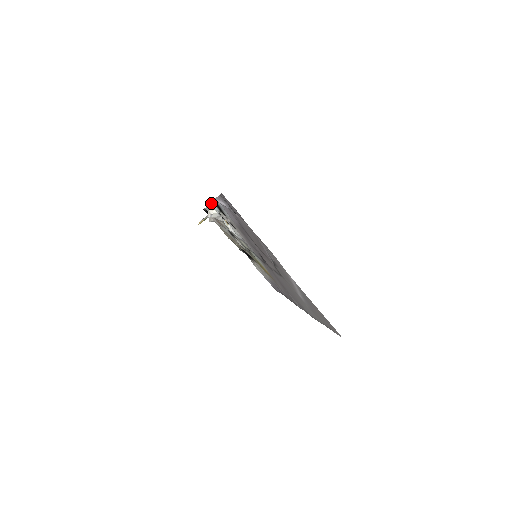
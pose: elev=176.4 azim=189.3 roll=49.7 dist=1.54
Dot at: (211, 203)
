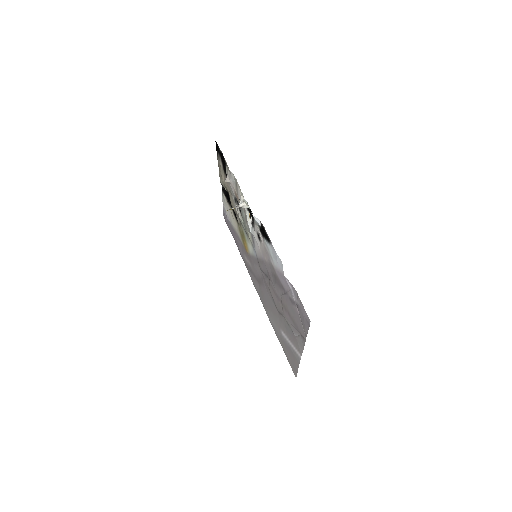
Dot at: (257, 218)
